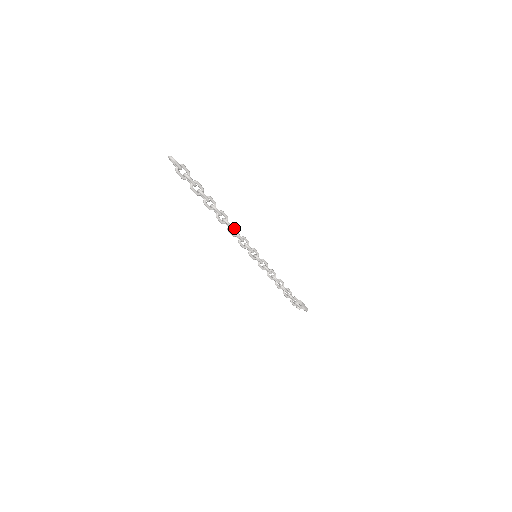
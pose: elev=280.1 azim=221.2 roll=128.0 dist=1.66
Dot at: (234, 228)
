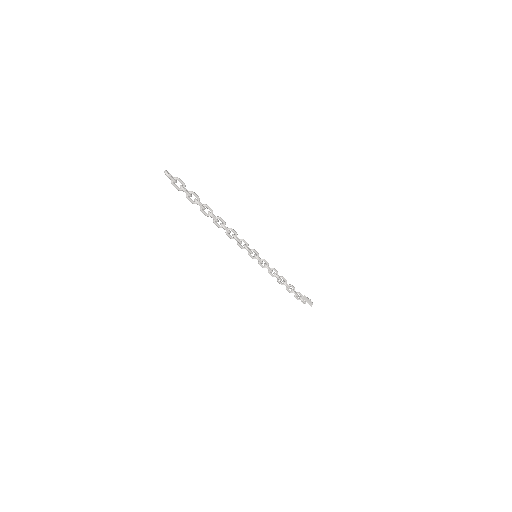
Dot at: occluded
